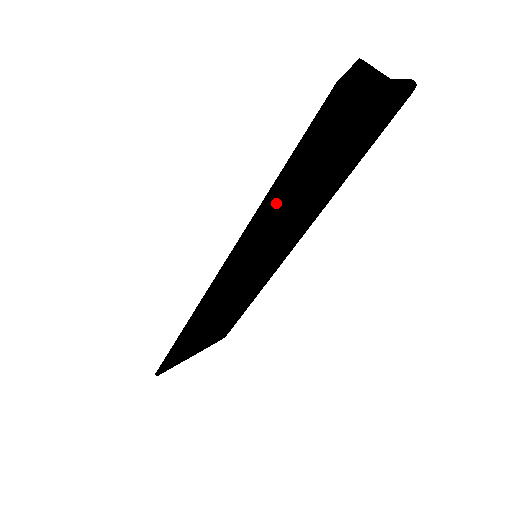
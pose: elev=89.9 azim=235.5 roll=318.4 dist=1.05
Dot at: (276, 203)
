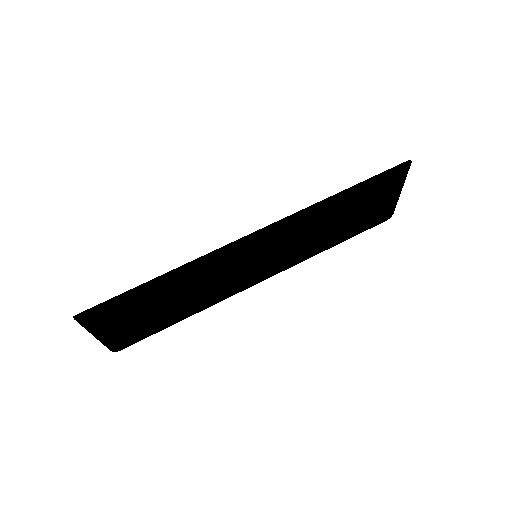
Dot at: (331, 206)
